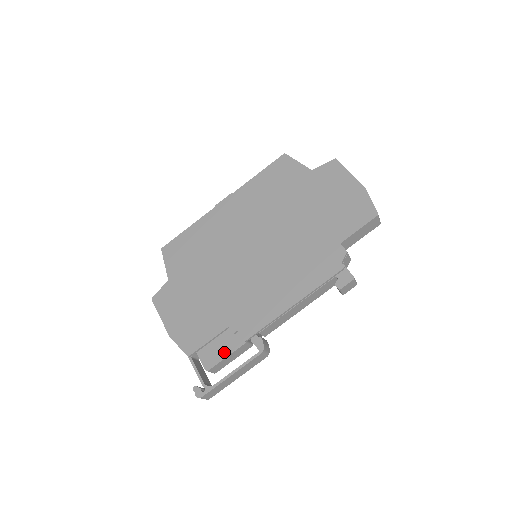
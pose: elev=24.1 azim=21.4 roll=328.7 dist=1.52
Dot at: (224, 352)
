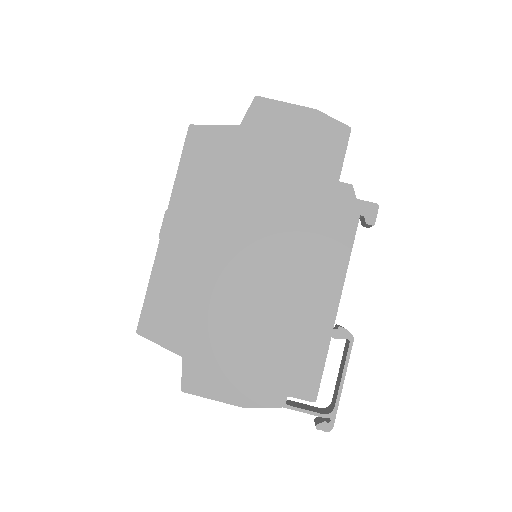
Dot at: (316, 371)
